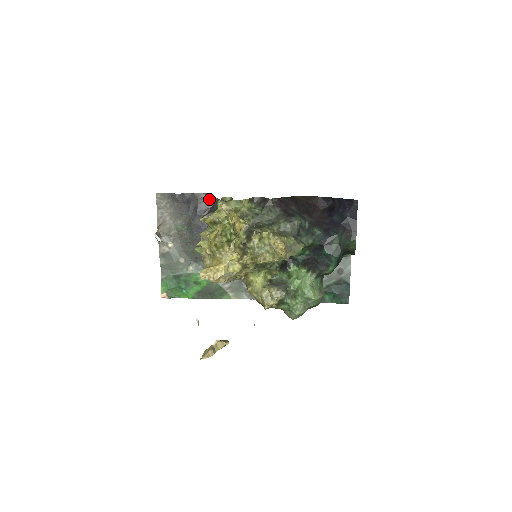
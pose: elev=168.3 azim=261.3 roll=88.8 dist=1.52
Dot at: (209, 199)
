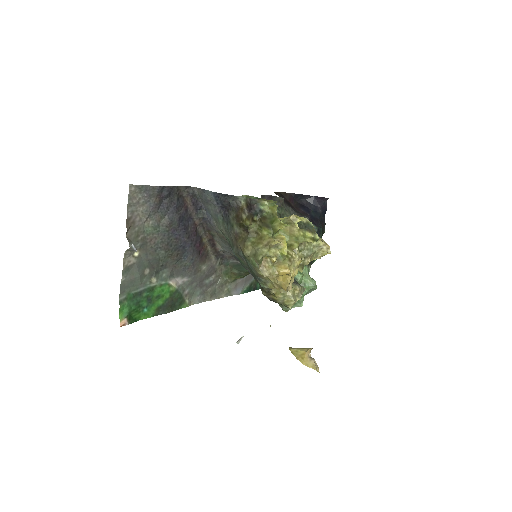
Dot at: (187, 193)
